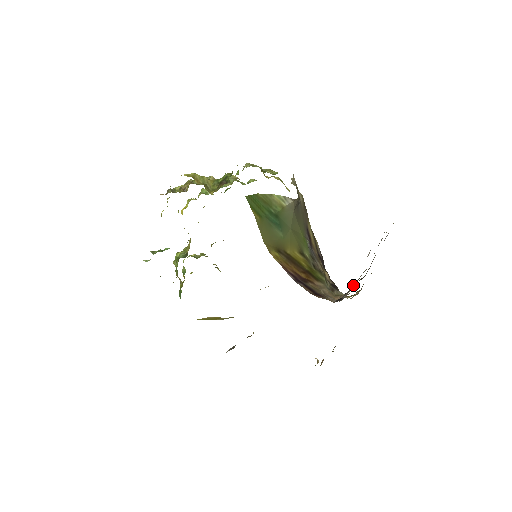
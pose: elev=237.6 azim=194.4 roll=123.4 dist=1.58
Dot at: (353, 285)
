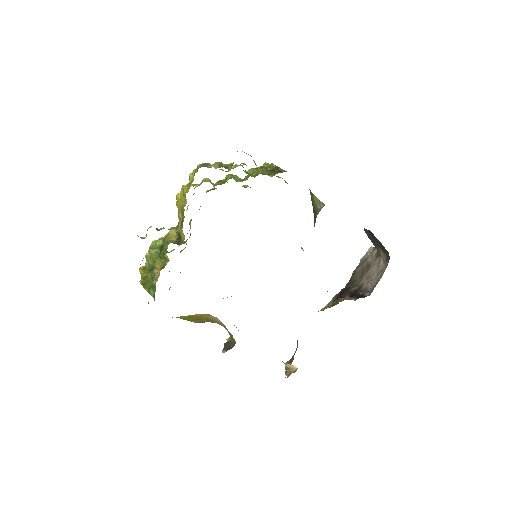
Dot at: (355, 290)
